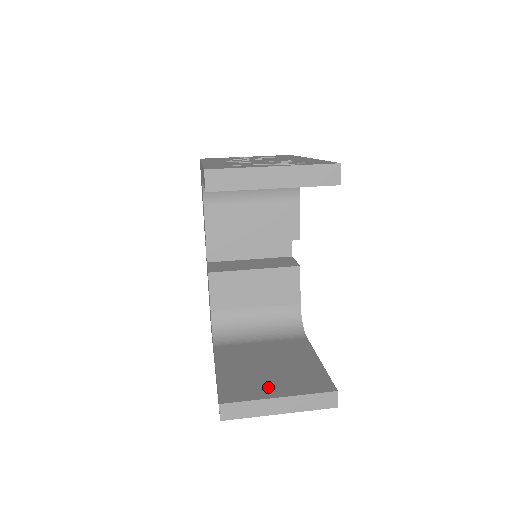
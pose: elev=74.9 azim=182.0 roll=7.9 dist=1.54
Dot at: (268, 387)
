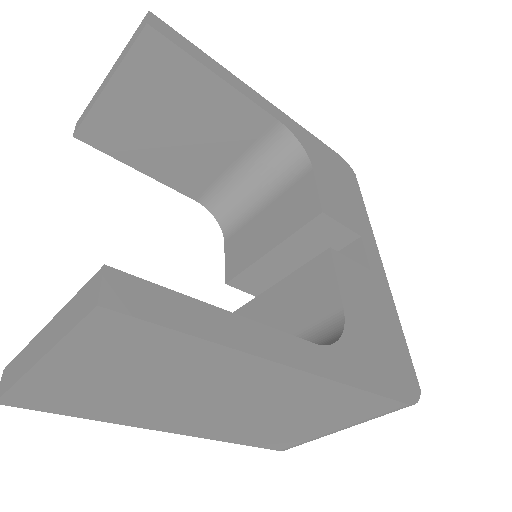
Dot at: occluded
